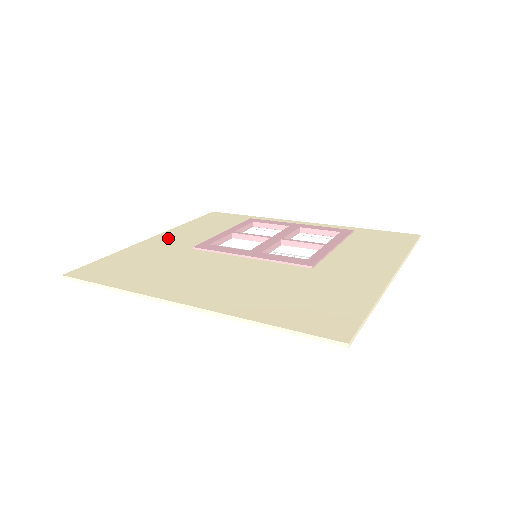
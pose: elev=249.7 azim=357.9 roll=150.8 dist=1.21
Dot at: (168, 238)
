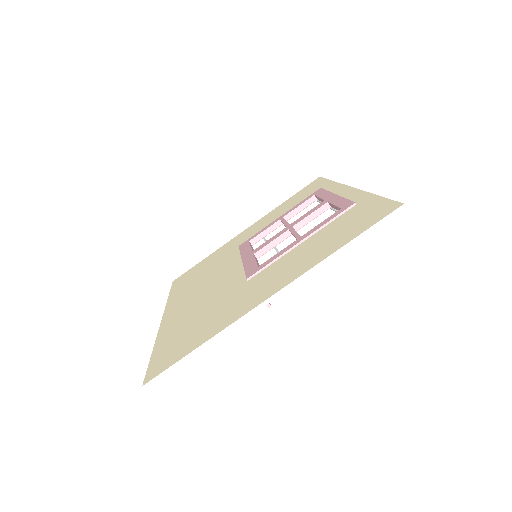
Dot at: (248, 231)
